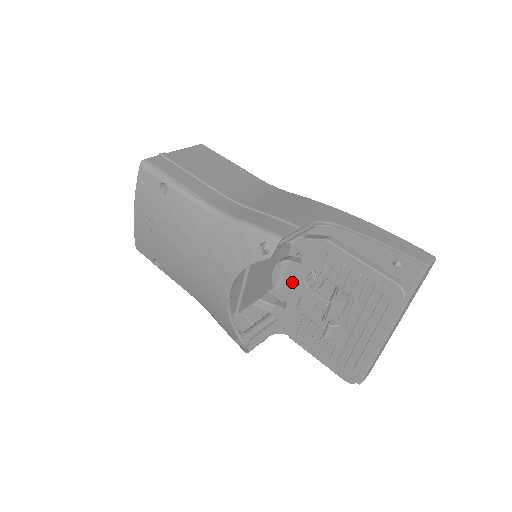
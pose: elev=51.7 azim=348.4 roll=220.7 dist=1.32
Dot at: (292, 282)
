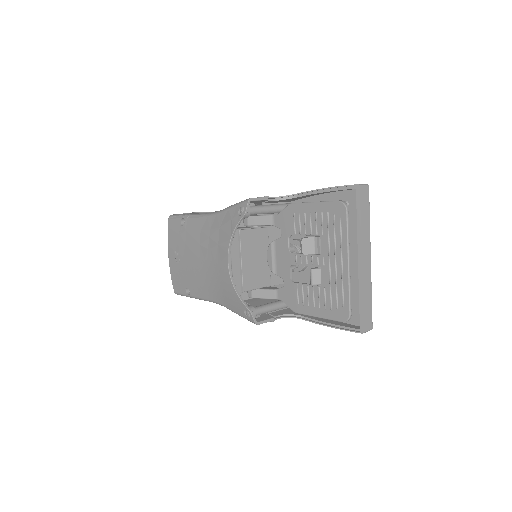
Dot at: (281, 257)
